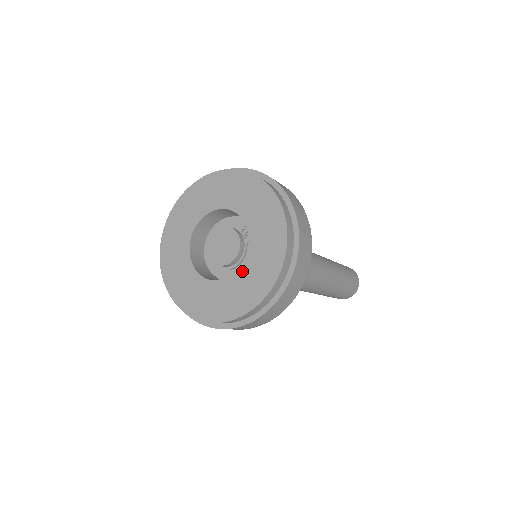
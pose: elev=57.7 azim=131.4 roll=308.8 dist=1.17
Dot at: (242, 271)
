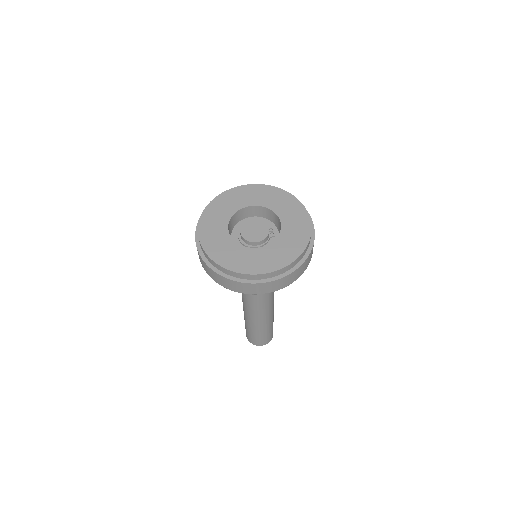
Dot at: (268, 248)
